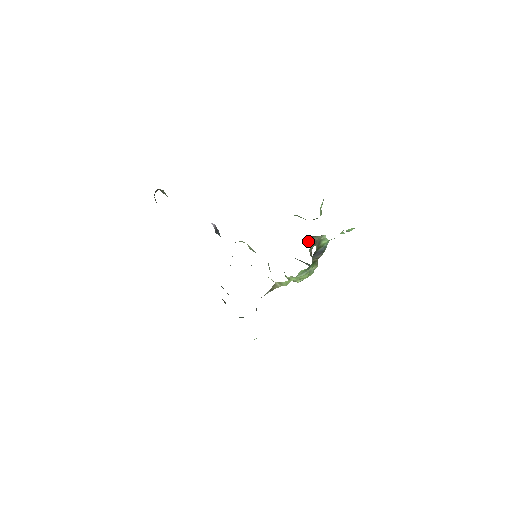
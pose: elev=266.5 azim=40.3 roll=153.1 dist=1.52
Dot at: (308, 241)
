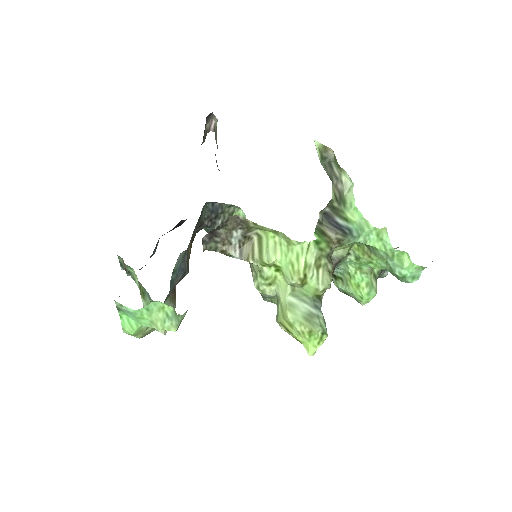
Dot at: (323, 159)
